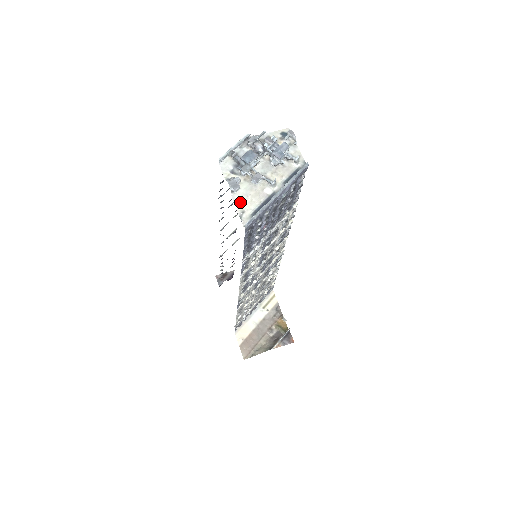
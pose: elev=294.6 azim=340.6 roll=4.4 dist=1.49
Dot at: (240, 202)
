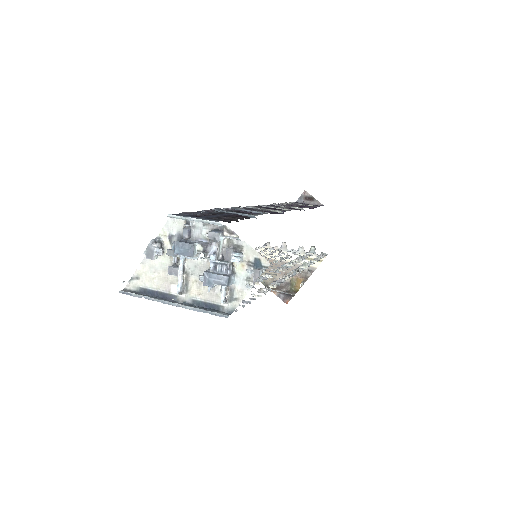
Dot at: (145, 268)
